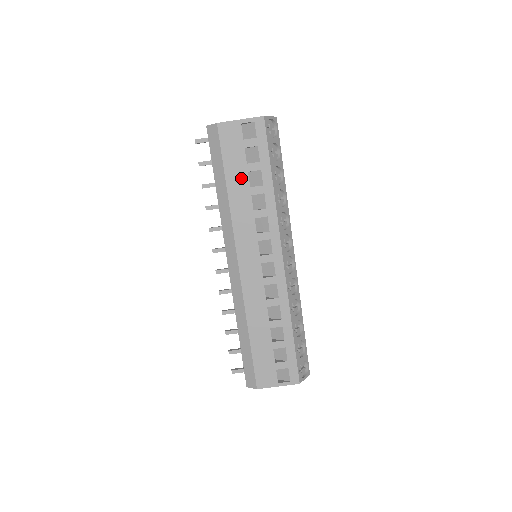
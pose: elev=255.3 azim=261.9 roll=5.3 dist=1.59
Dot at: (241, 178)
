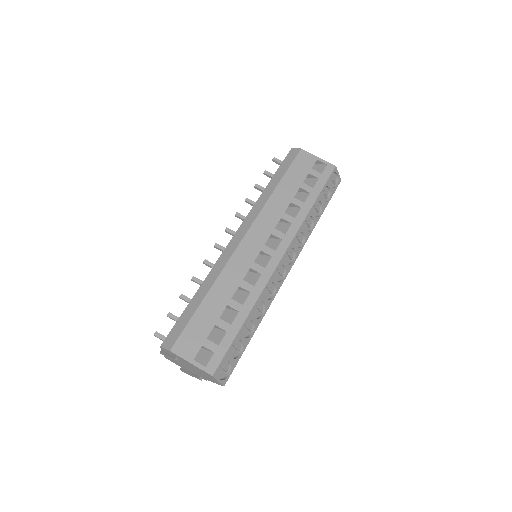
Dot at: (292, 188)
